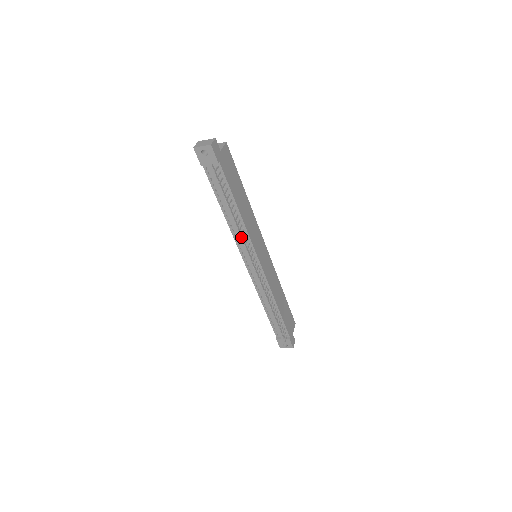
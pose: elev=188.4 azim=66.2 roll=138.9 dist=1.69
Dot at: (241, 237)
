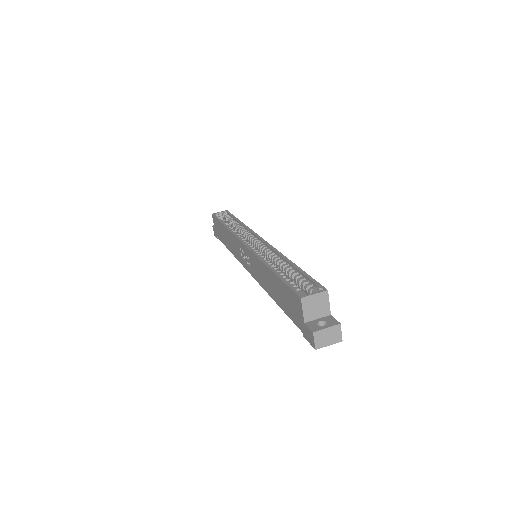
Dot at: occluded
